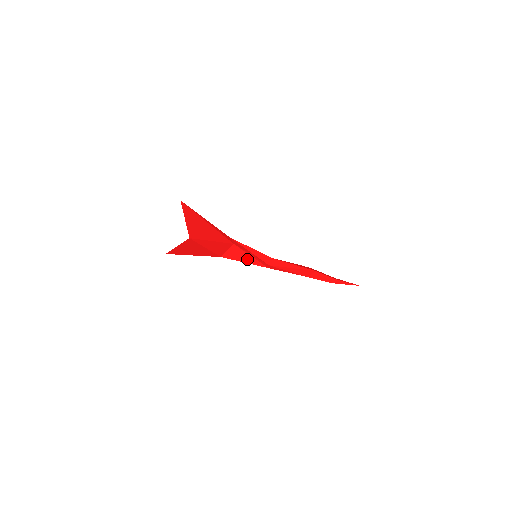
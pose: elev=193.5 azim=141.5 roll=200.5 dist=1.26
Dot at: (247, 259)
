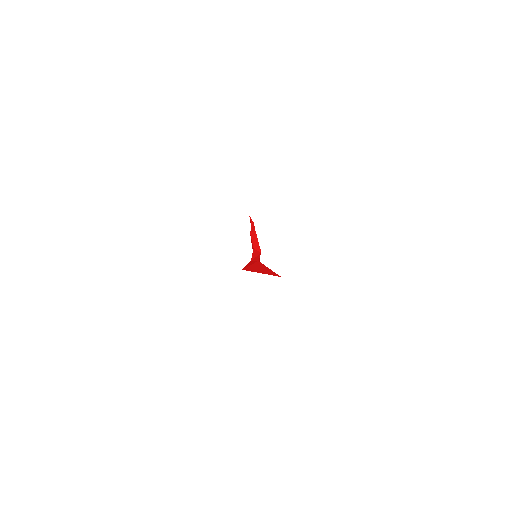
Dot at: occluded
